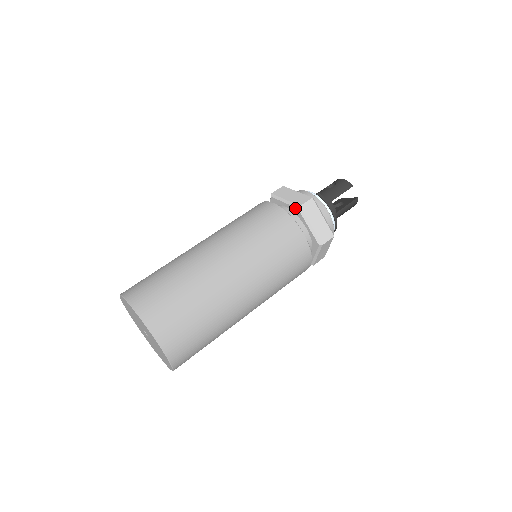
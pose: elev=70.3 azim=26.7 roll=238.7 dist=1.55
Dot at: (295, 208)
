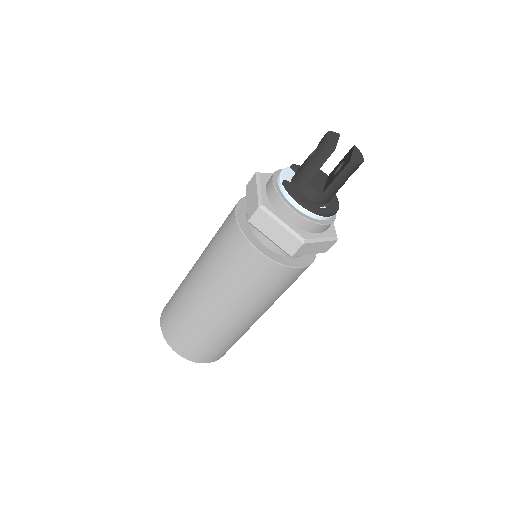
Dot at: occluded
